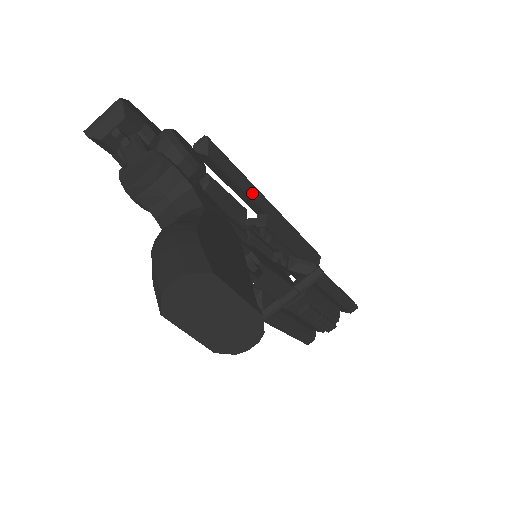
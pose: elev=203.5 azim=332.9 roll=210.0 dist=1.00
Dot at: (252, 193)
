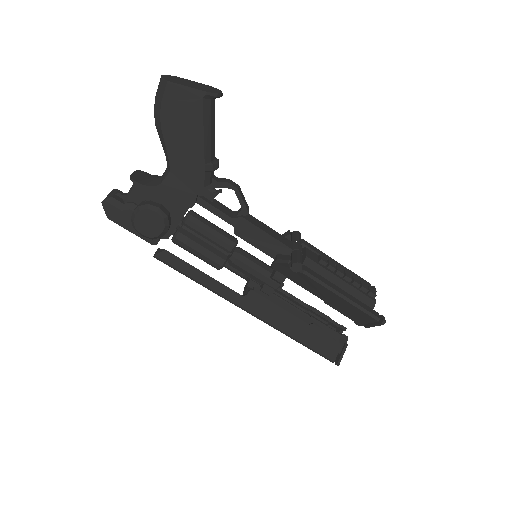
Dot at: occluded
